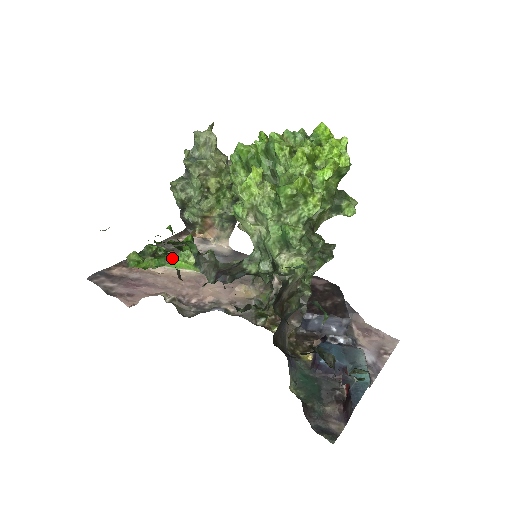
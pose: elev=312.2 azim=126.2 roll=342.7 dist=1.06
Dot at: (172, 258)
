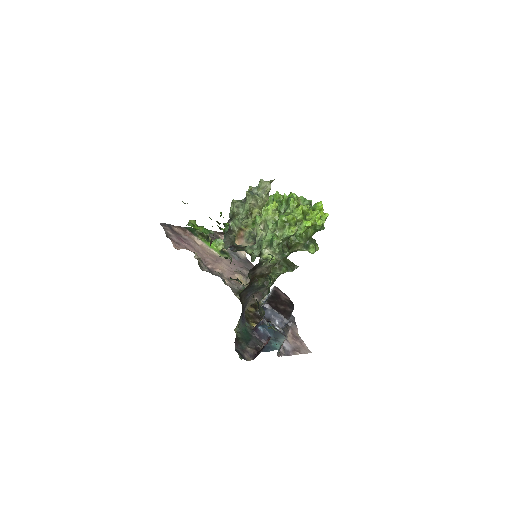
Dot at: (212, 233)
